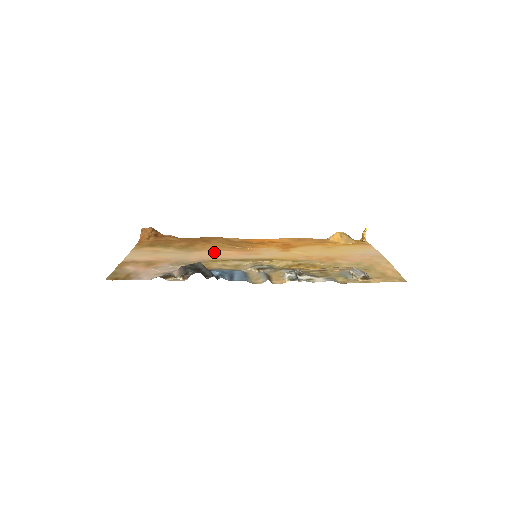
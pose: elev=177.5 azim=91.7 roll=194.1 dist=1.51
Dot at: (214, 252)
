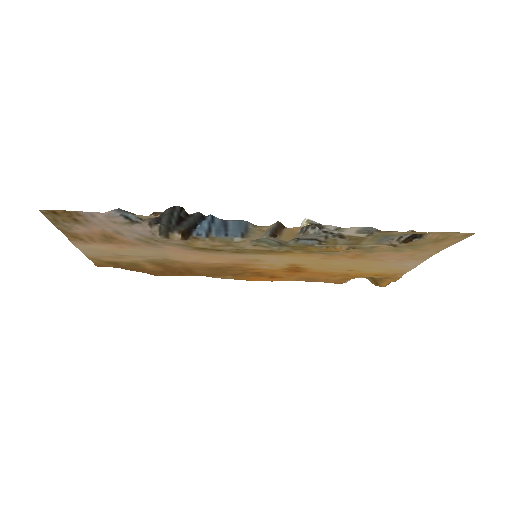
Dot at: (199, 260)
